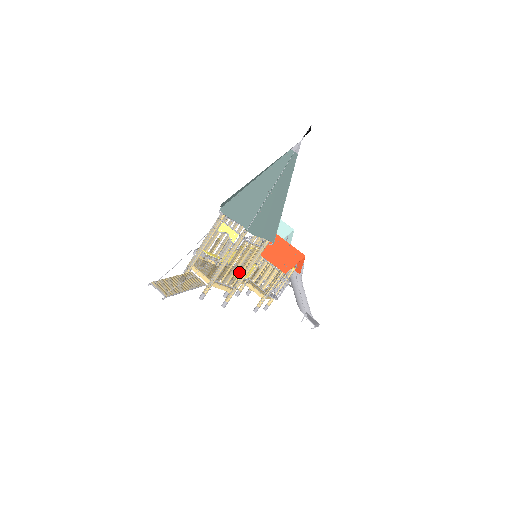
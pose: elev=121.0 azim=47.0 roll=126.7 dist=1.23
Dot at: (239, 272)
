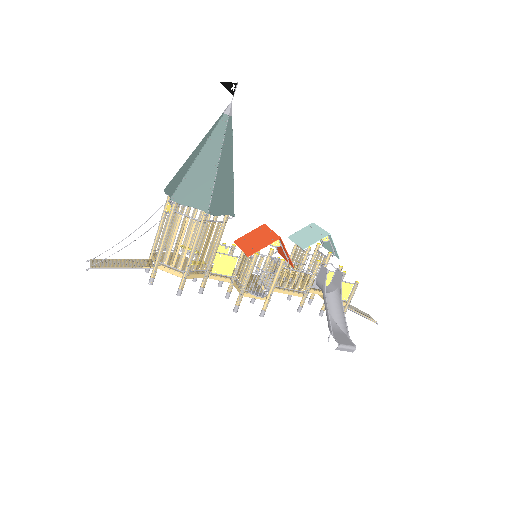
Dot at: (183, 252)
